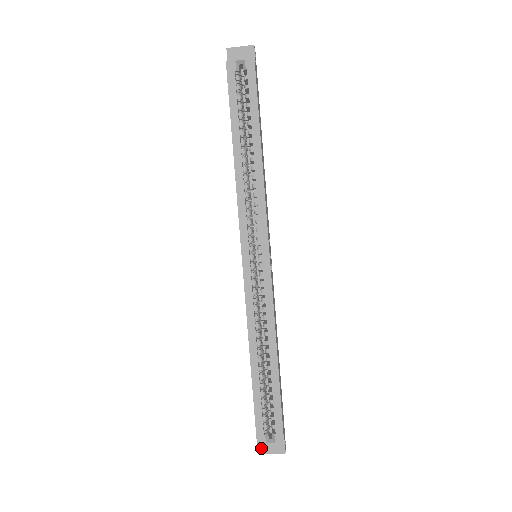
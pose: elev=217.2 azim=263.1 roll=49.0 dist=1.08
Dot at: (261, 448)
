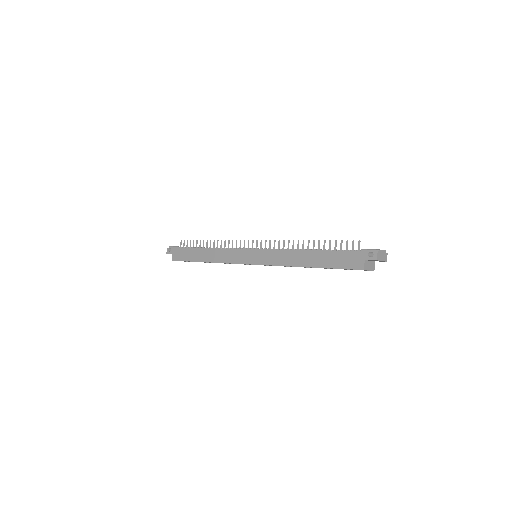
Dot at: occluded
